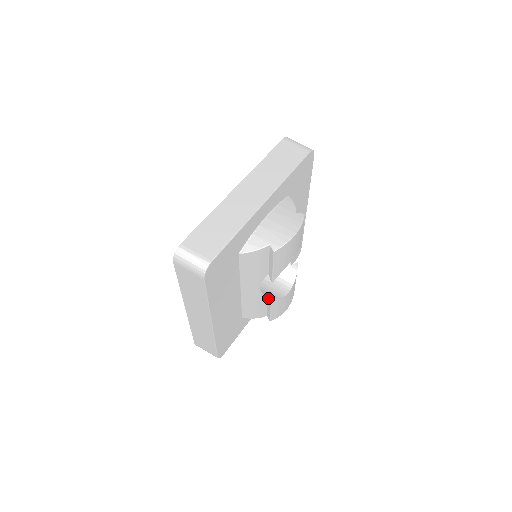
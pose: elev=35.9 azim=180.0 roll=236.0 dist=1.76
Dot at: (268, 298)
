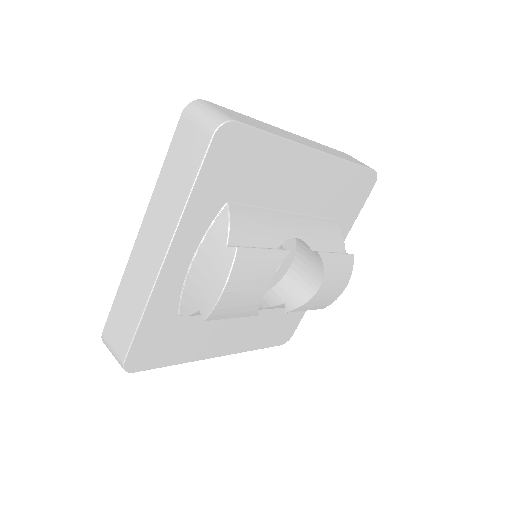
Dot at: (289, 305)
